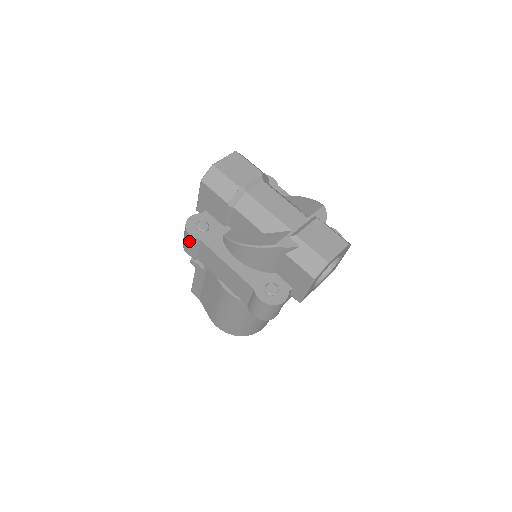
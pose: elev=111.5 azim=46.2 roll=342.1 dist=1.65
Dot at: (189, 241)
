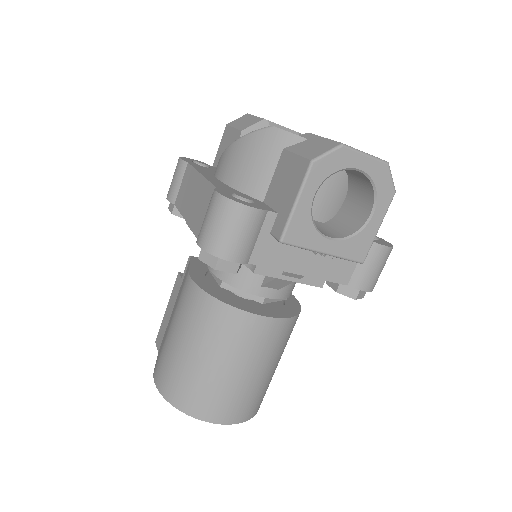
Dot at: (176, 171)
